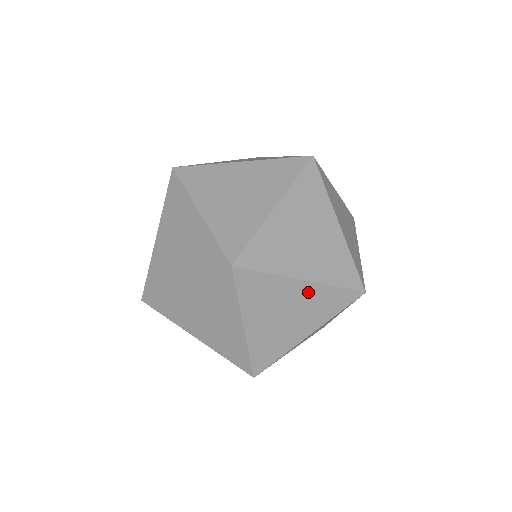
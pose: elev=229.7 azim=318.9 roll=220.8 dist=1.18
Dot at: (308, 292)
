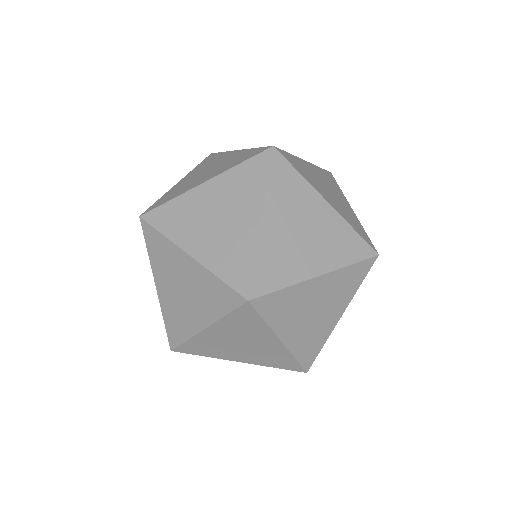
Dot at: (274, 347)
